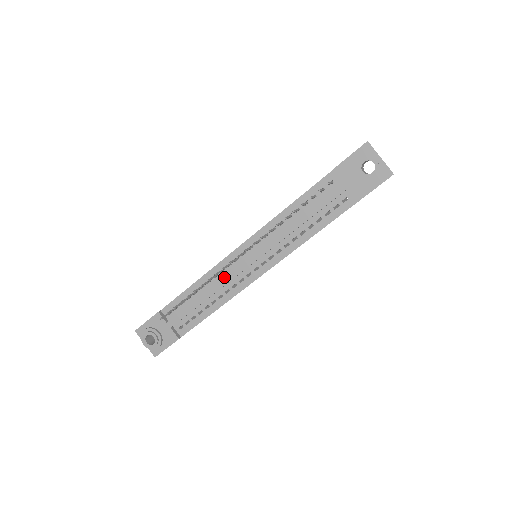
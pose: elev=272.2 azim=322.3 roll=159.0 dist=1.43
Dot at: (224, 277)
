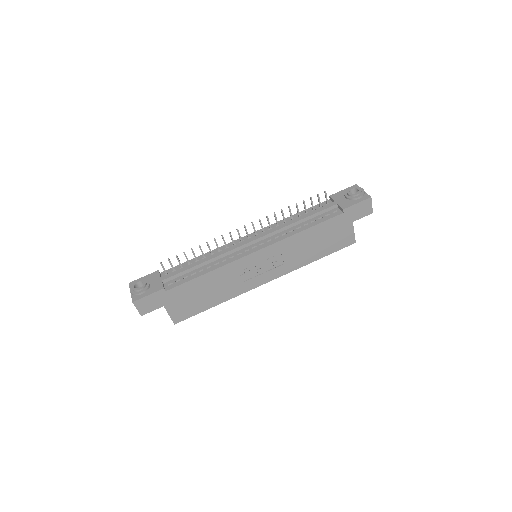
Dot at: (227, 248)
